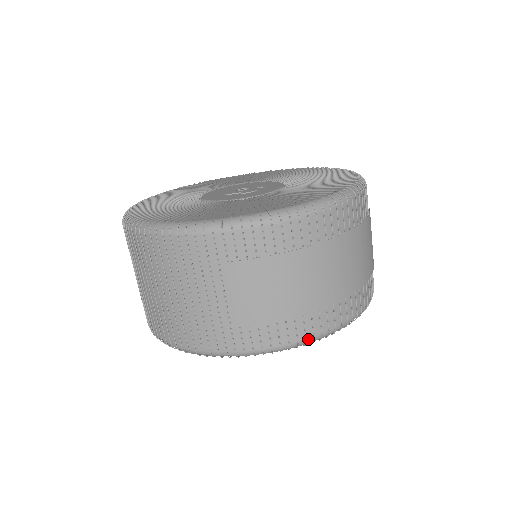
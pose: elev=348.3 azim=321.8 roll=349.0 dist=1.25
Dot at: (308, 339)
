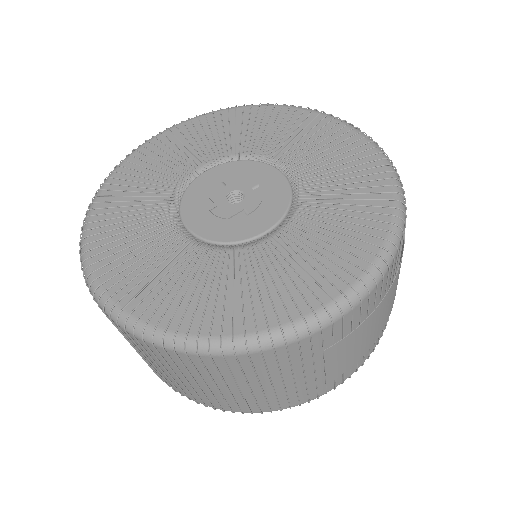
Dot at: (374, 348)
